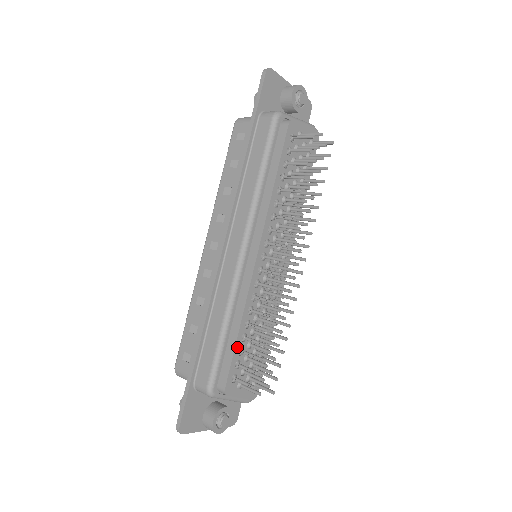
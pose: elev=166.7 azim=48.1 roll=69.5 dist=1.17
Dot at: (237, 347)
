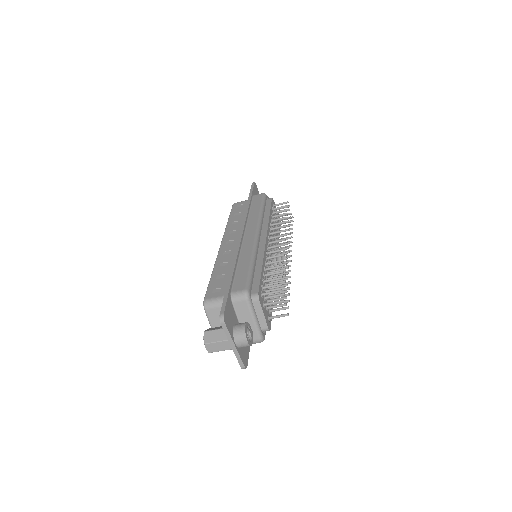
Dot at: (262, 276)
